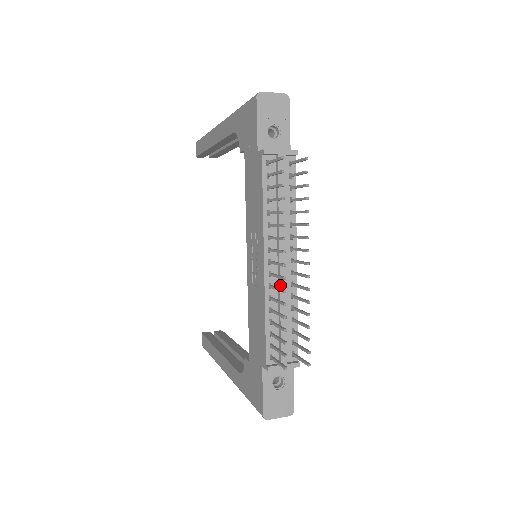
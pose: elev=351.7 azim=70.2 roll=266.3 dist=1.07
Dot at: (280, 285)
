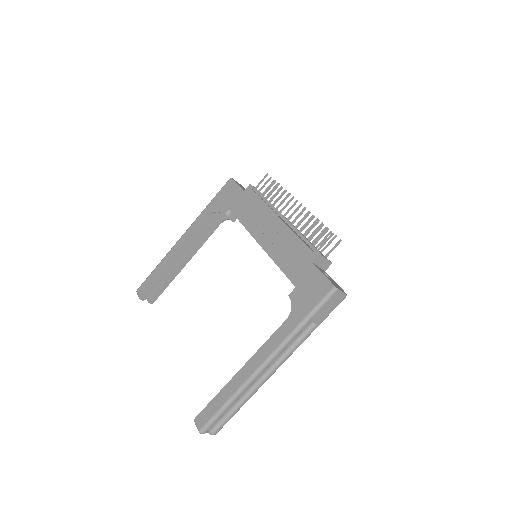
Dot at: (294, 227)
